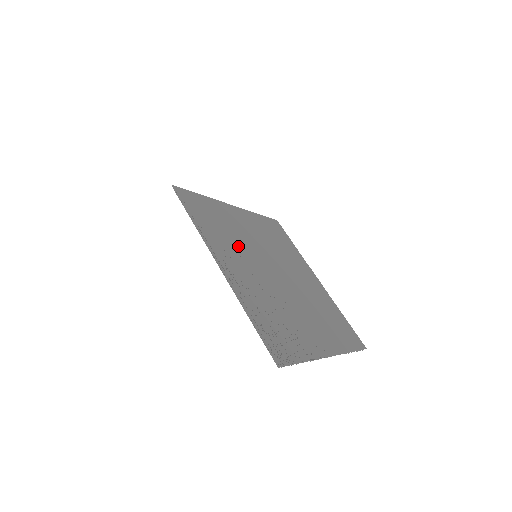
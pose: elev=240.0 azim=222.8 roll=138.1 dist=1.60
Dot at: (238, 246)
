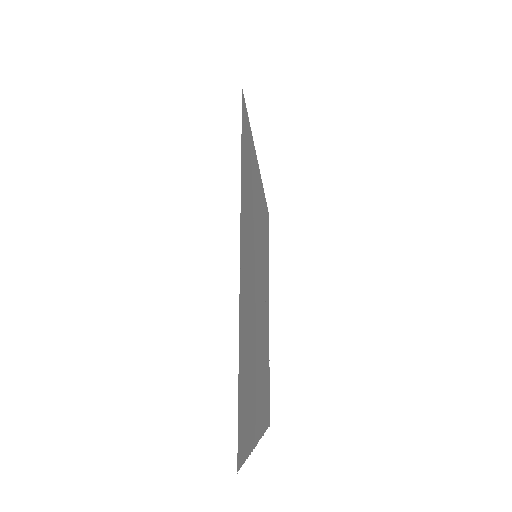
Dot at: (252, 232)
